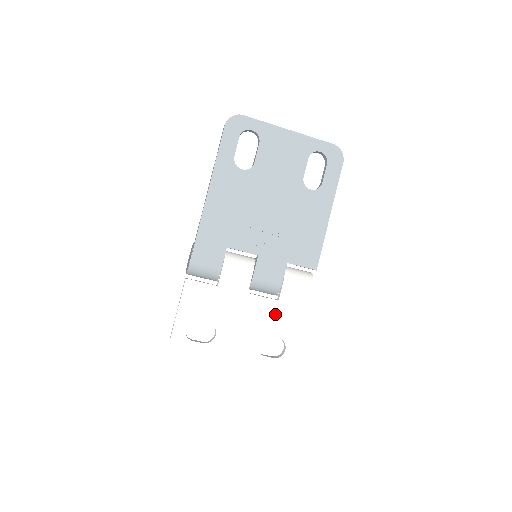
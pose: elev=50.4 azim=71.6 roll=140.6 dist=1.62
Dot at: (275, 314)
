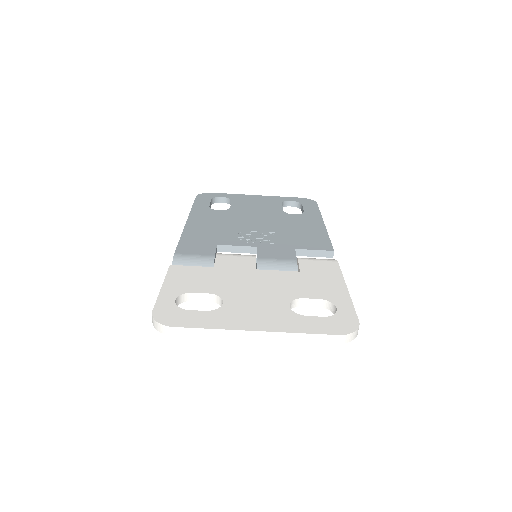
Dot at: (301, 281)
